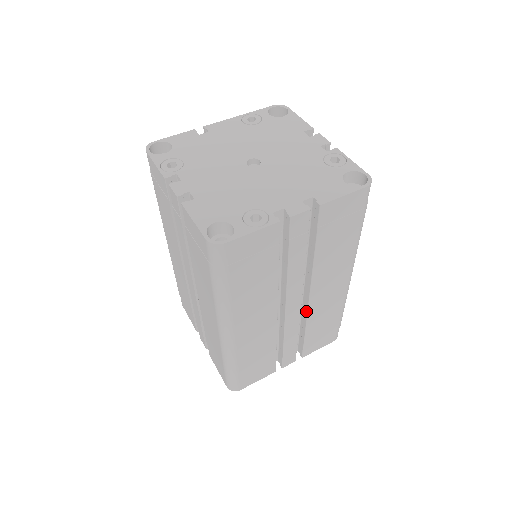
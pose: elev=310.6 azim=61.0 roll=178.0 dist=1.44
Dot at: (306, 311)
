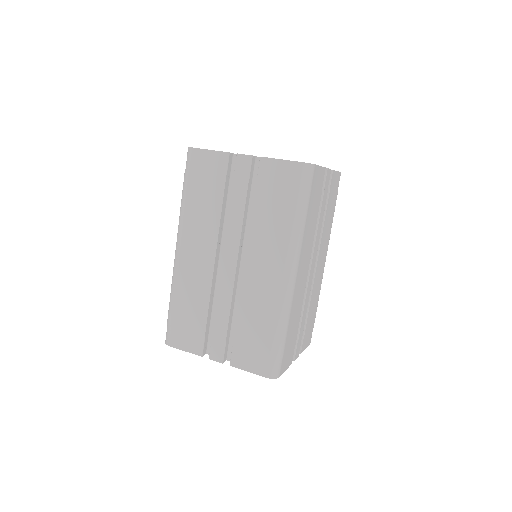
Dot at: (311, 285)
